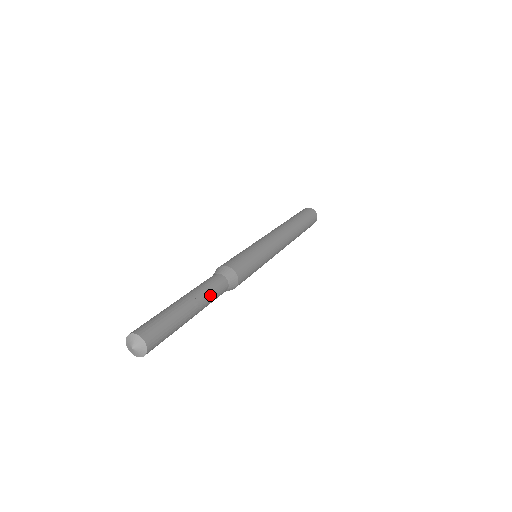
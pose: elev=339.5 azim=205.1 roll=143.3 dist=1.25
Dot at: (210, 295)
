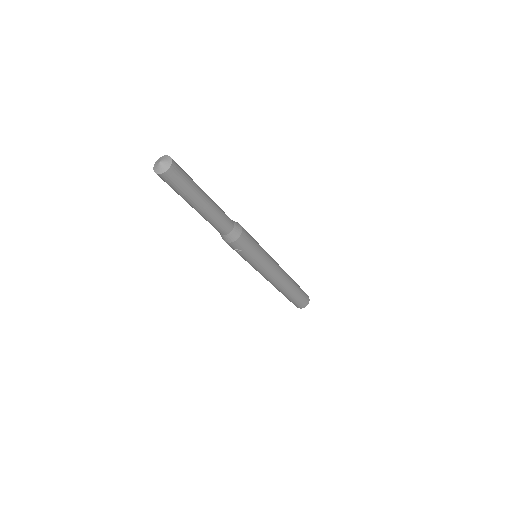
Dot at: occluded
